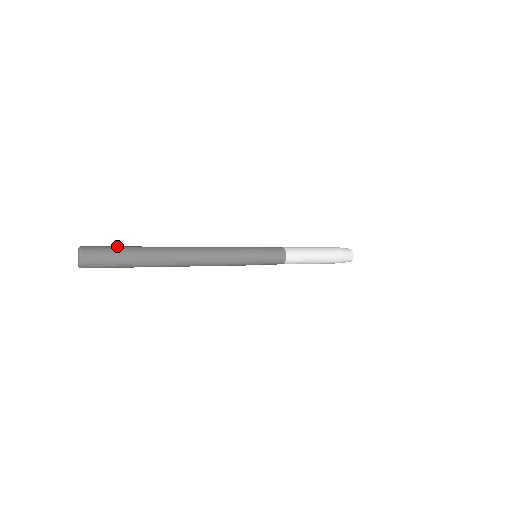
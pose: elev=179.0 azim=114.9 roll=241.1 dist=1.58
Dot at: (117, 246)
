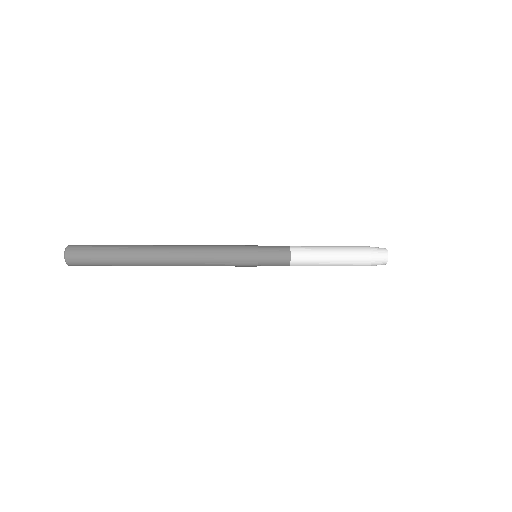
Dot at: occluded
